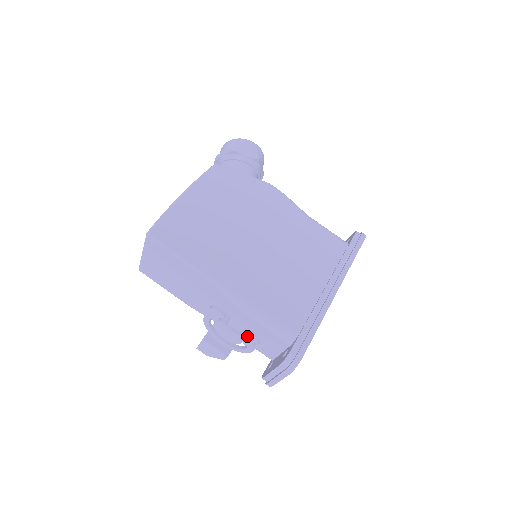
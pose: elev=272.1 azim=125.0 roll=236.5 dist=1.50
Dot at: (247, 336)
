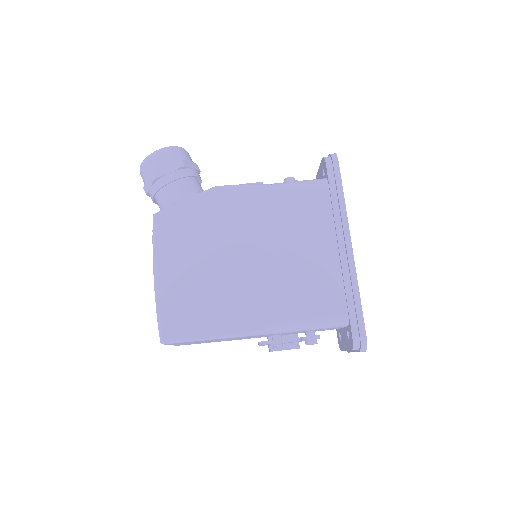
Dot at: (306, 340)
